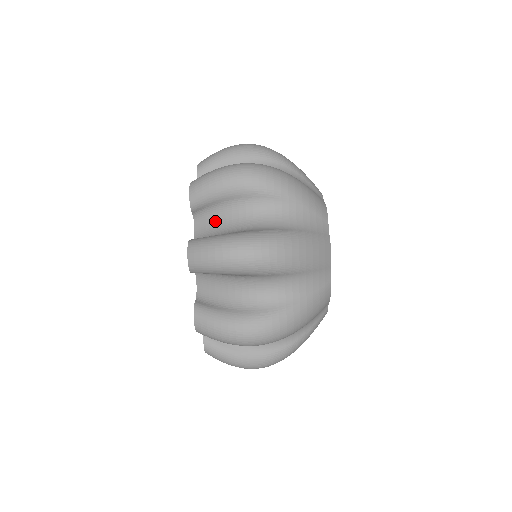
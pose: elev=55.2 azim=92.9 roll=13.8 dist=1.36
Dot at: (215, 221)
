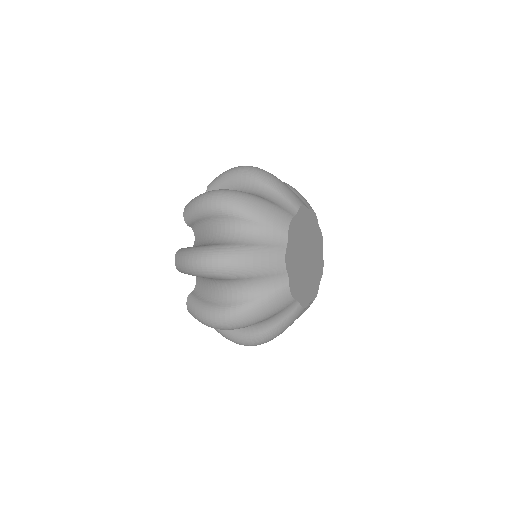
Dot at: (202, 233)
